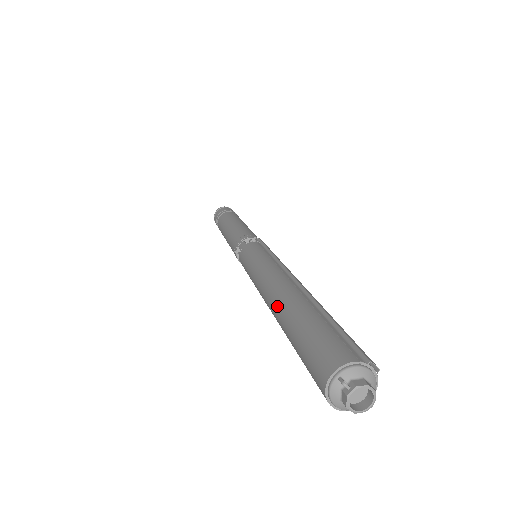
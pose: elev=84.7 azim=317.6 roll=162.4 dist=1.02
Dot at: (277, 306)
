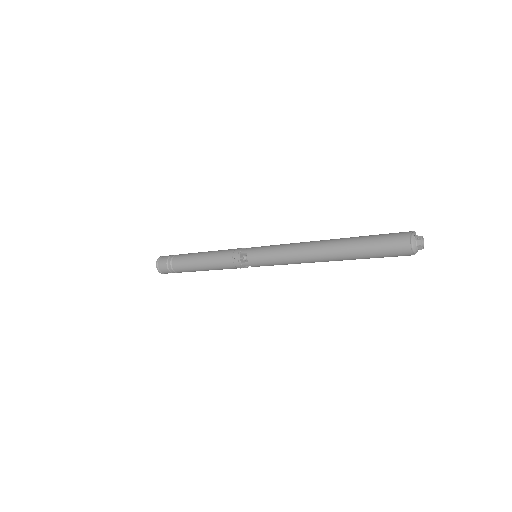
Dot at: (335, 245)
